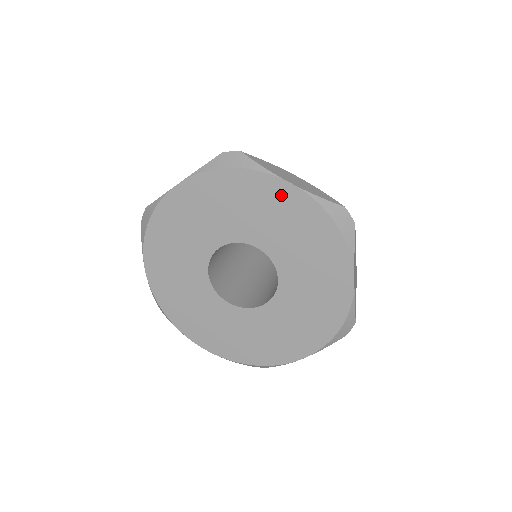
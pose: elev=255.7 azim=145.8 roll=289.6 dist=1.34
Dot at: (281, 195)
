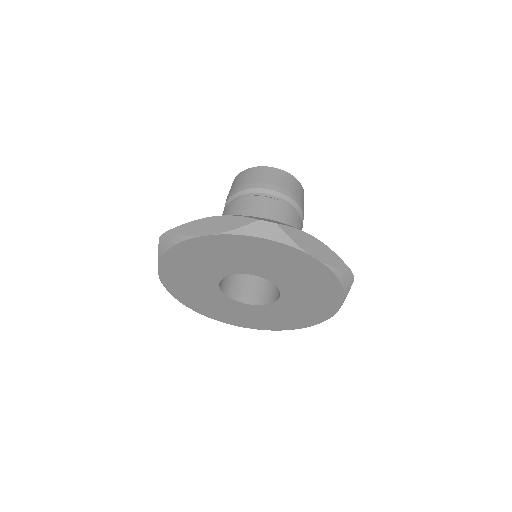
Dot at: (213, 244)
